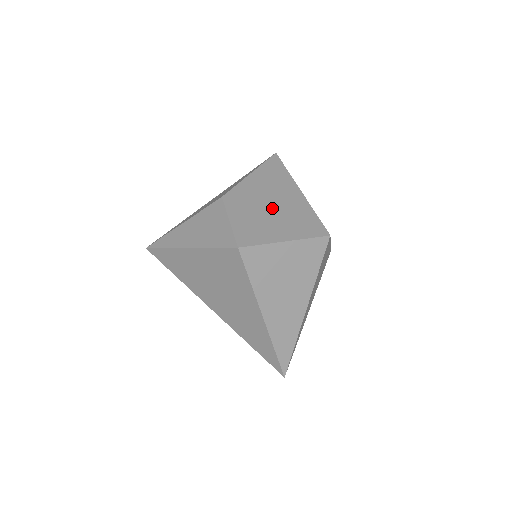
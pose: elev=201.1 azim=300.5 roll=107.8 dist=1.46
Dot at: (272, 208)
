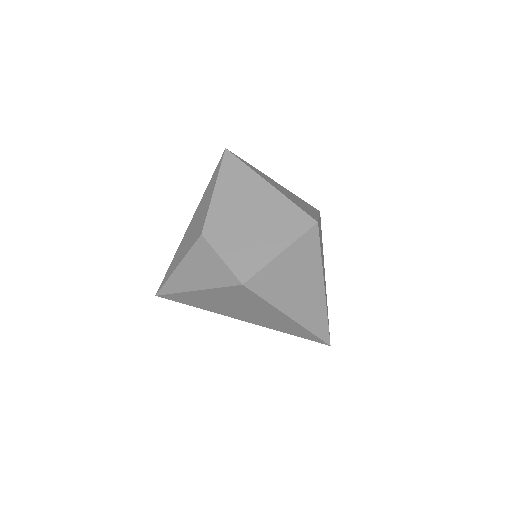
Dot at: (252, 221)
